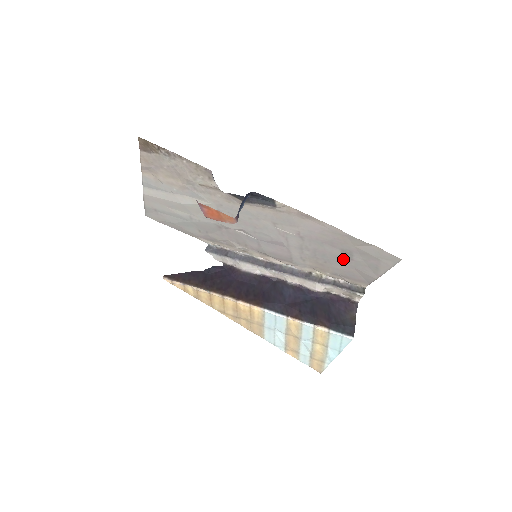
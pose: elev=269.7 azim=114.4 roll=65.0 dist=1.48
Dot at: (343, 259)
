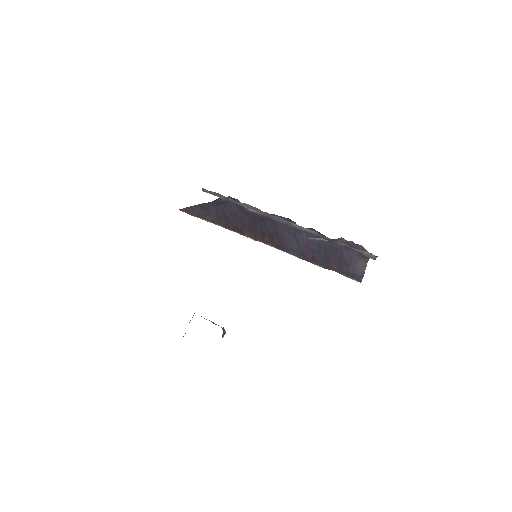
Dot at: occluded
